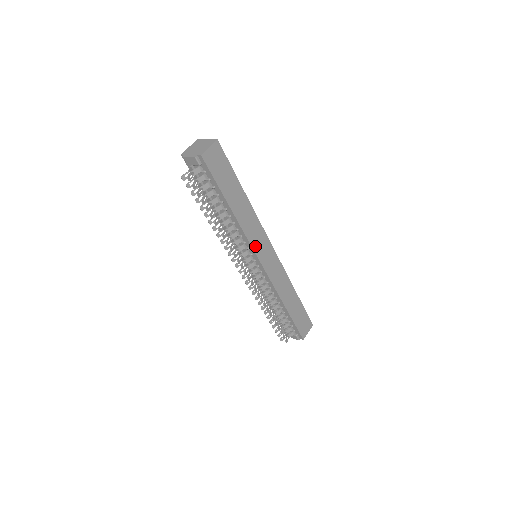
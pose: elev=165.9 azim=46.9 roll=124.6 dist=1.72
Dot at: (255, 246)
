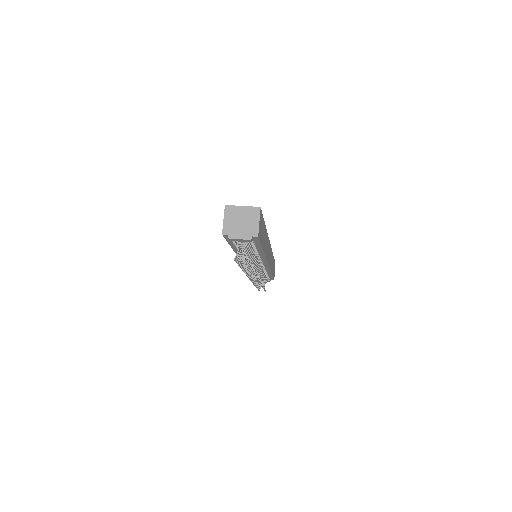
Dot at: (267, 257)
